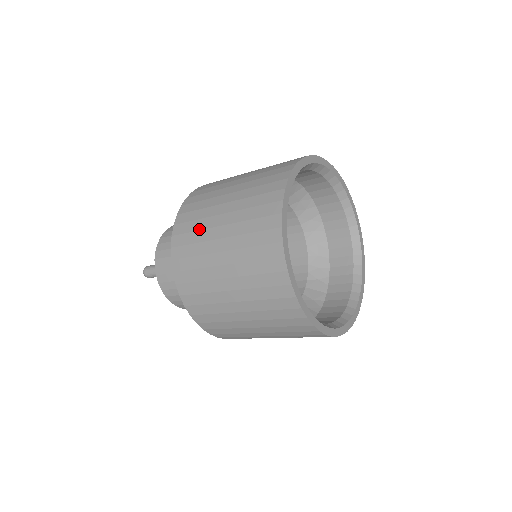
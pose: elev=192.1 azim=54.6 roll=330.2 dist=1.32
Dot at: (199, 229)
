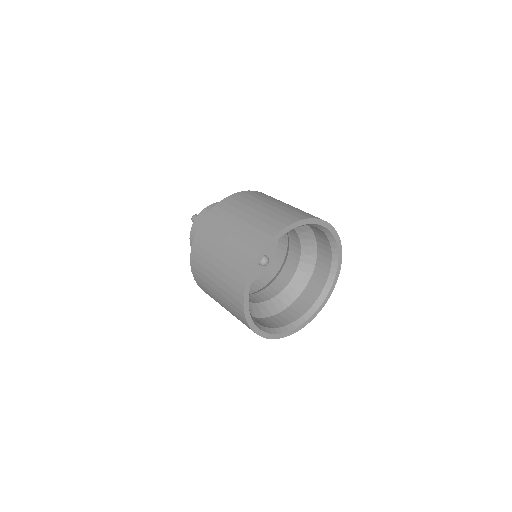
Dot at: (205, 281)
